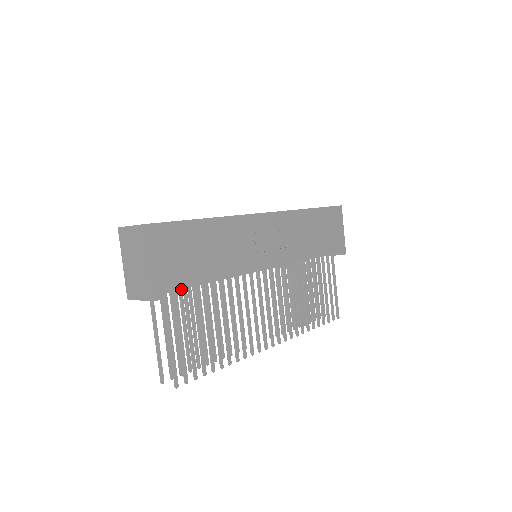
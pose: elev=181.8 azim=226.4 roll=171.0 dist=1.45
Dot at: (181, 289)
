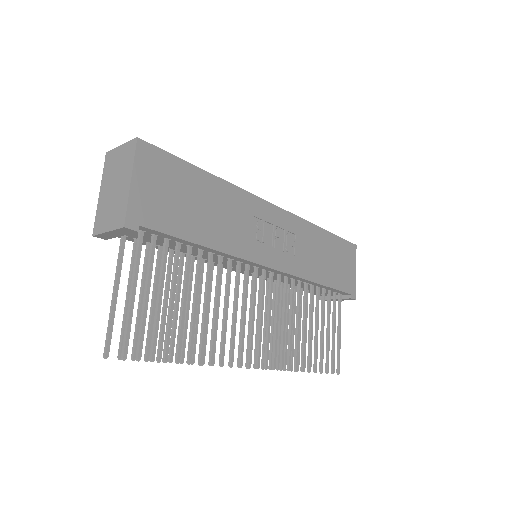
Dot at: (162, 232)
